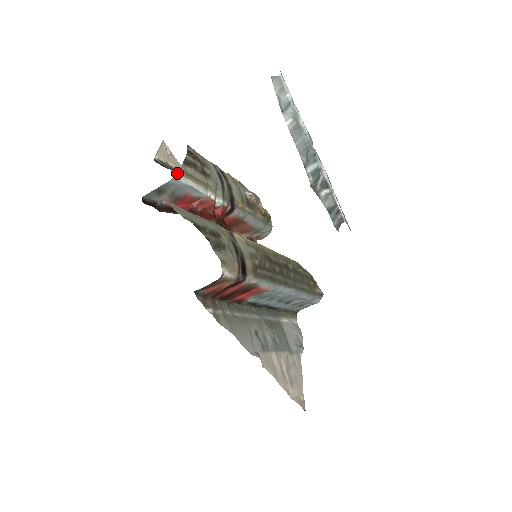
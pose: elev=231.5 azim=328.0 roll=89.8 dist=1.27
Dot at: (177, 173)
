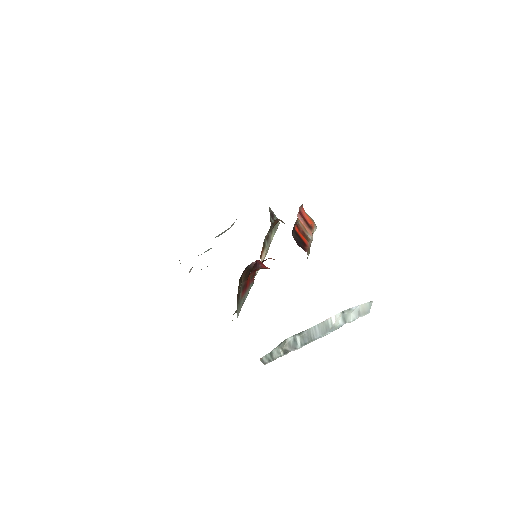
Dot at: occluded
